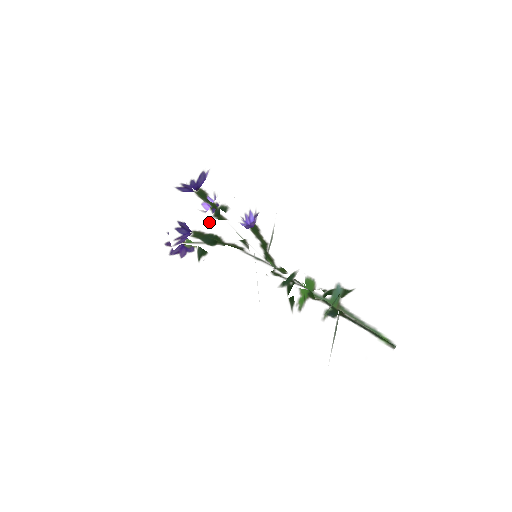
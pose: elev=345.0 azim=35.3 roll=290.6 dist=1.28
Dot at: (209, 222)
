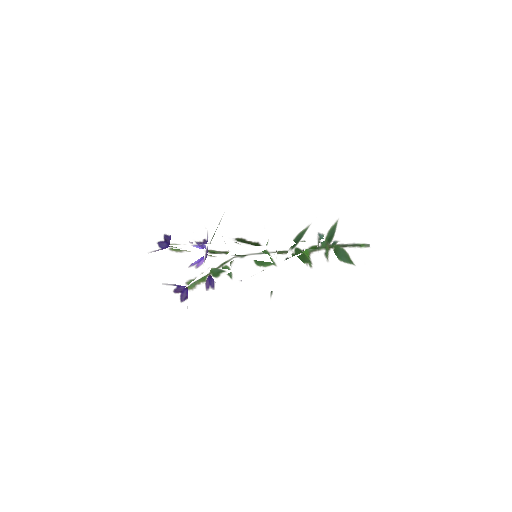
Dot at: (210, 245)
